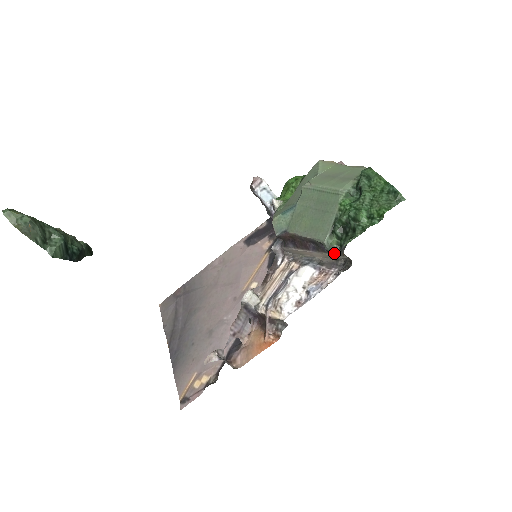
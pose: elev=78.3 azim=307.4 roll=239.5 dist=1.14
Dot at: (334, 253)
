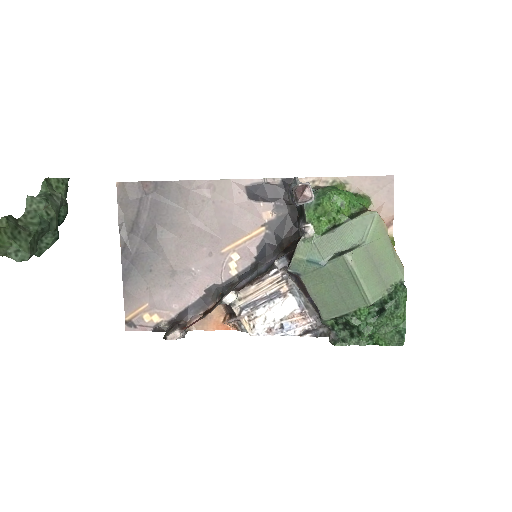
Dot at: (324, 324)
